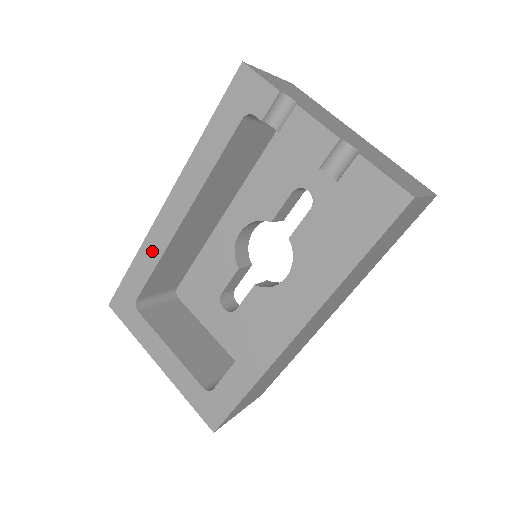
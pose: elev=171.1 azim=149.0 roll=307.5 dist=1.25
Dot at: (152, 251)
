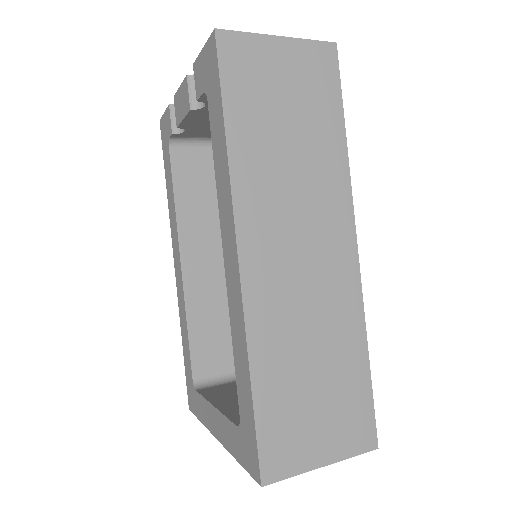
Dot at: (183, 317)
